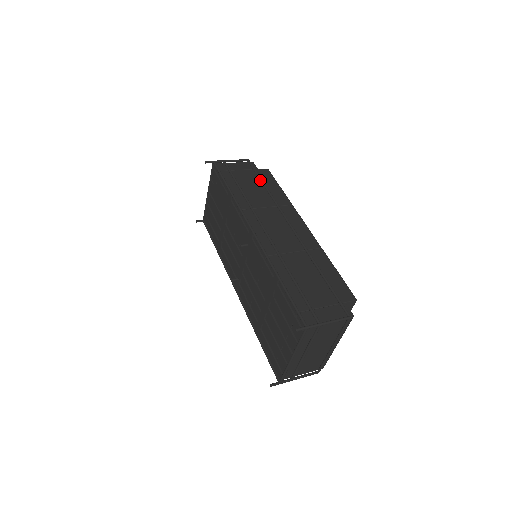
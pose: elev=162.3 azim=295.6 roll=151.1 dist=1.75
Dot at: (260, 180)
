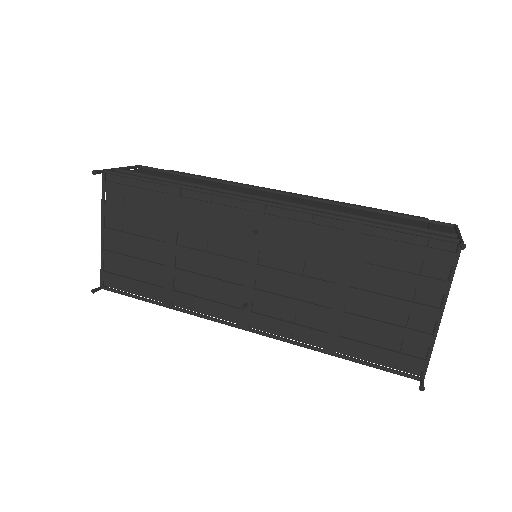
Dot at: (182, 175)
